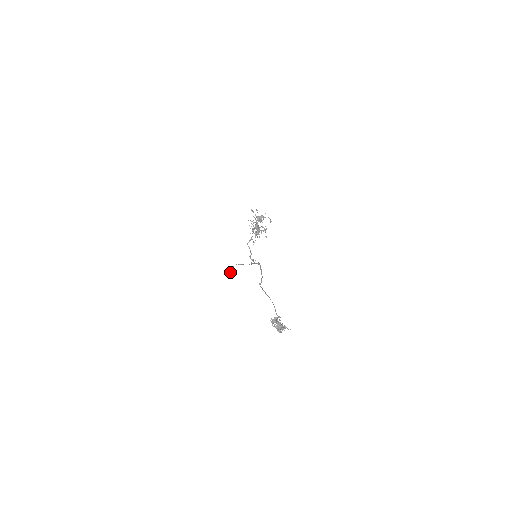
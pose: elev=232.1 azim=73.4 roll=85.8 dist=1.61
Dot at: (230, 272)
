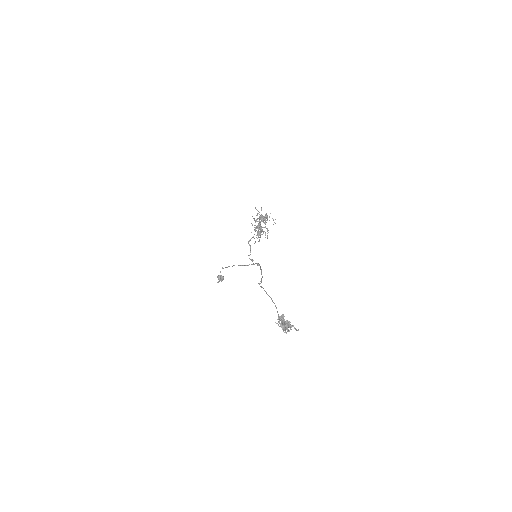
Dot at: (220, 275)
